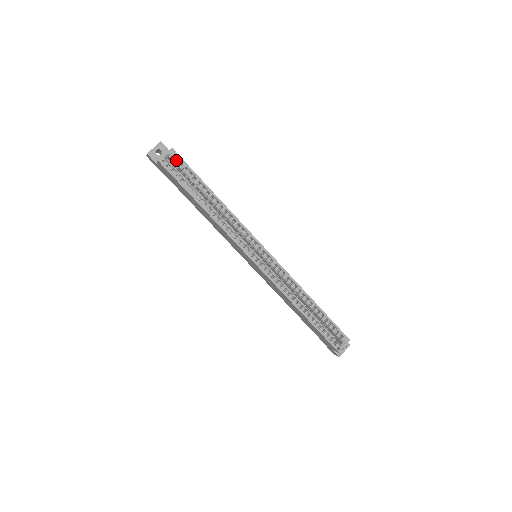
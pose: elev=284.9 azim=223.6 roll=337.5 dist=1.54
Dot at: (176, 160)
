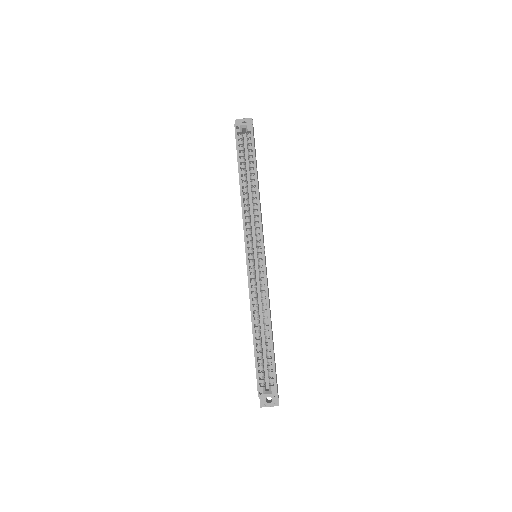
Dot at: (249, 134)
